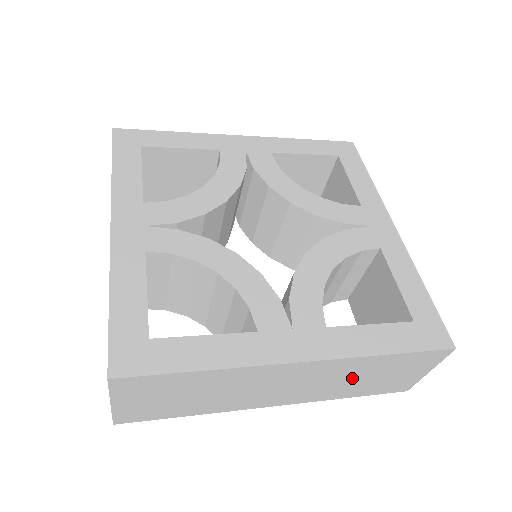
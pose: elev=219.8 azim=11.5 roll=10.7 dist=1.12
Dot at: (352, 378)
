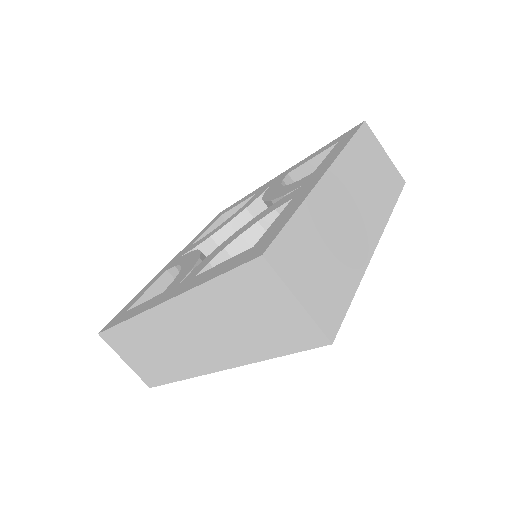
Dot at: (366, 180)
